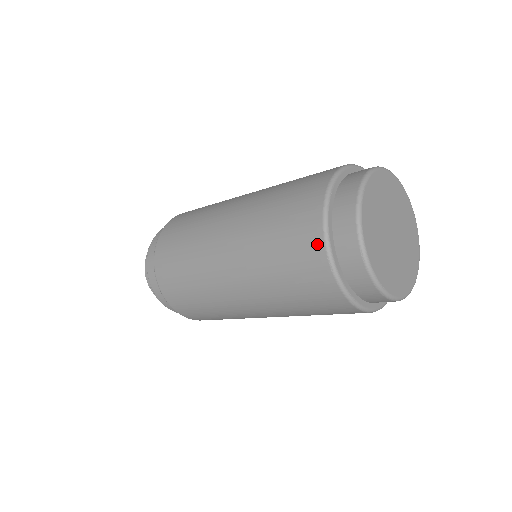
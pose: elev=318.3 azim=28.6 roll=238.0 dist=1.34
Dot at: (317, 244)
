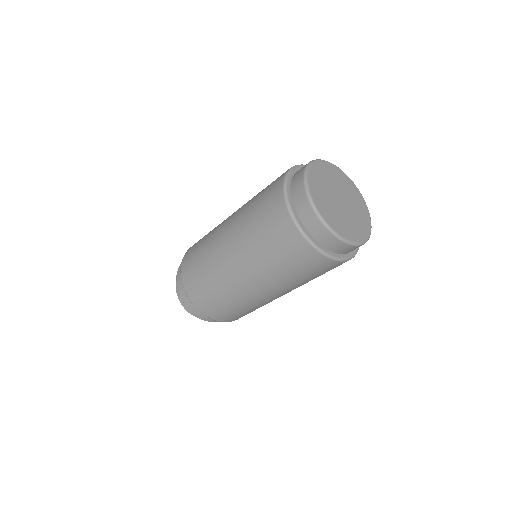
Dot at: (279, 187)
